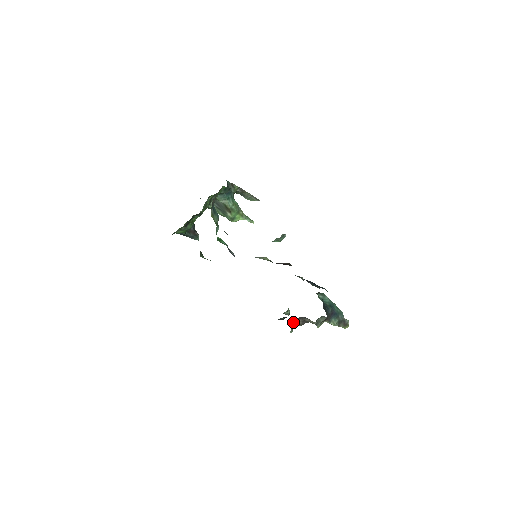
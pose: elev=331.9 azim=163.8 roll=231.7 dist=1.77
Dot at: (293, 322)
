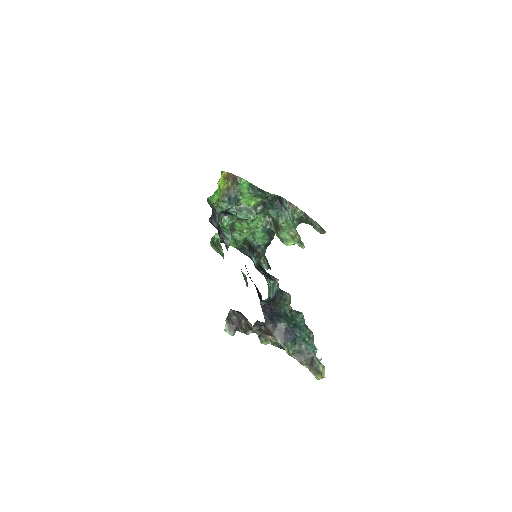
Dot at: (231, 318)
